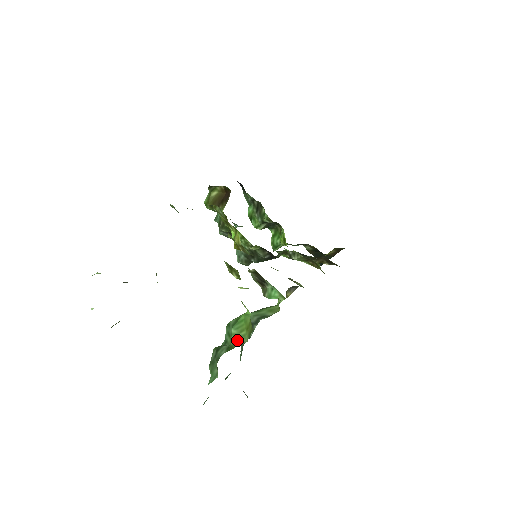
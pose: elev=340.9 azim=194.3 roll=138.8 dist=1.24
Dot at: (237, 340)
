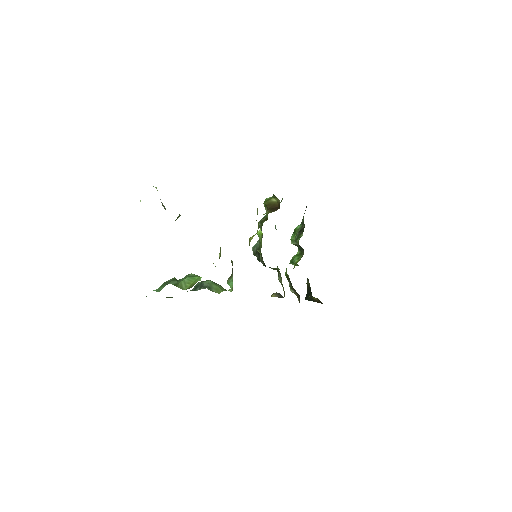
Dot at: (182, 285)
